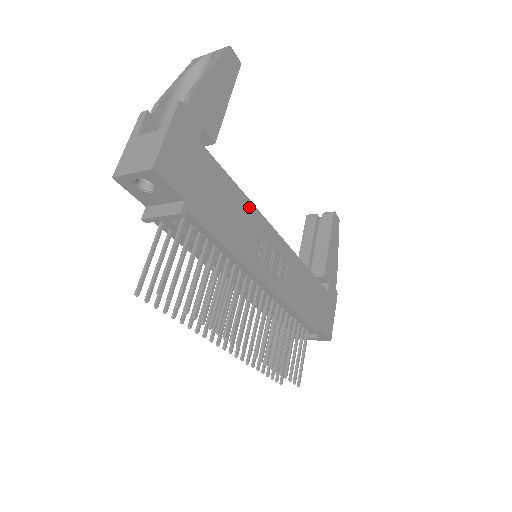
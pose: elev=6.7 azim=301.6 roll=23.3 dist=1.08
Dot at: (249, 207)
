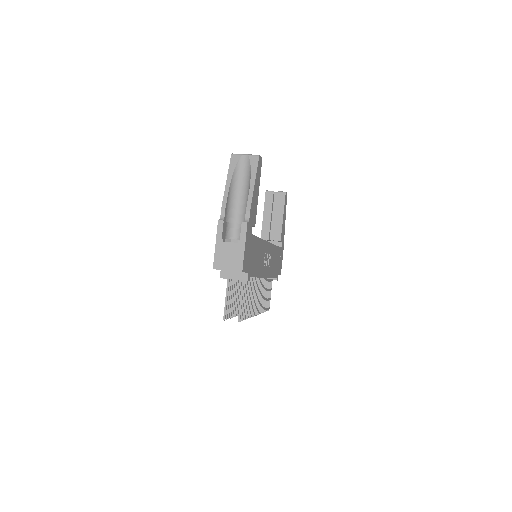
Dot at: (262, 243)
